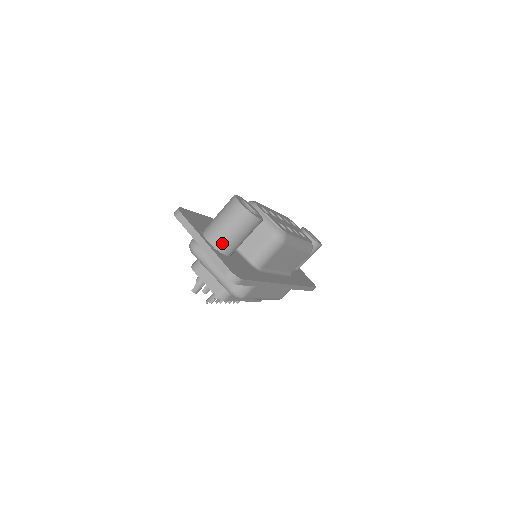
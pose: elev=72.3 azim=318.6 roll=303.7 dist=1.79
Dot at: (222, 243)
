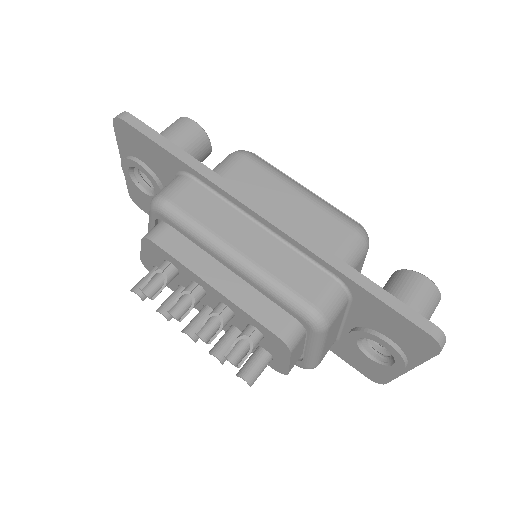
Dot at: occluded
